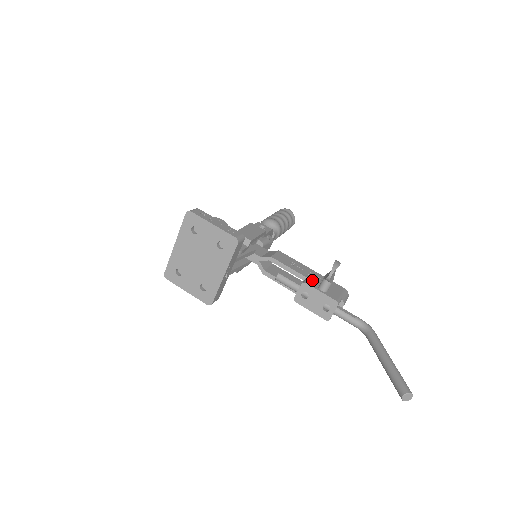
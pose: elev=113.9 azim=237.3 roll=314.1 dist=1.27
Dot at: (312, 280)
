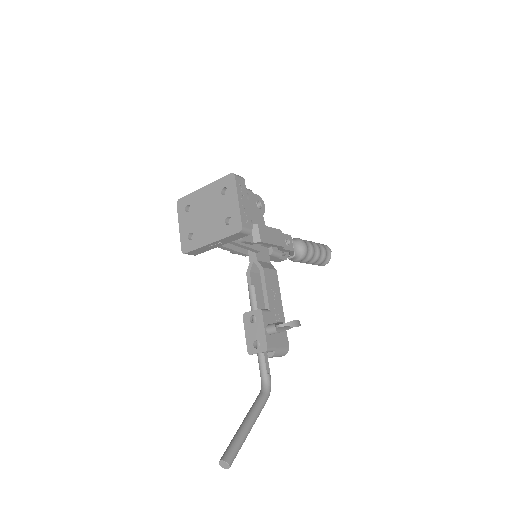
Dot at: (270, 315)
